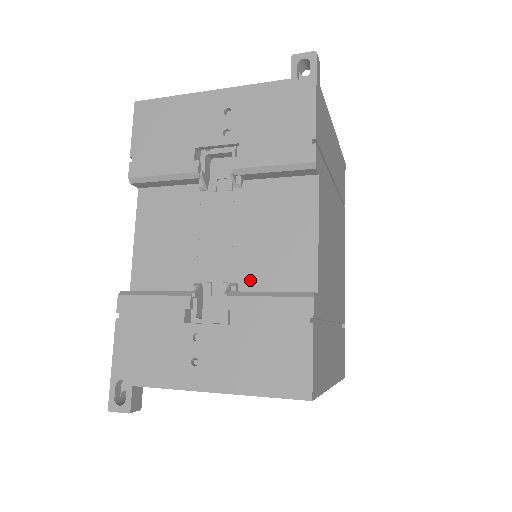
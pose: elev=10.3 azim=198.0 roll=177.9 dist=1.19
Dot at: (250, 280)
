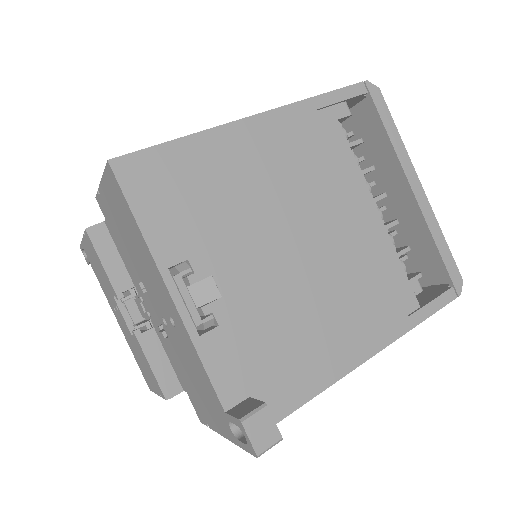
Dot at: occluded
